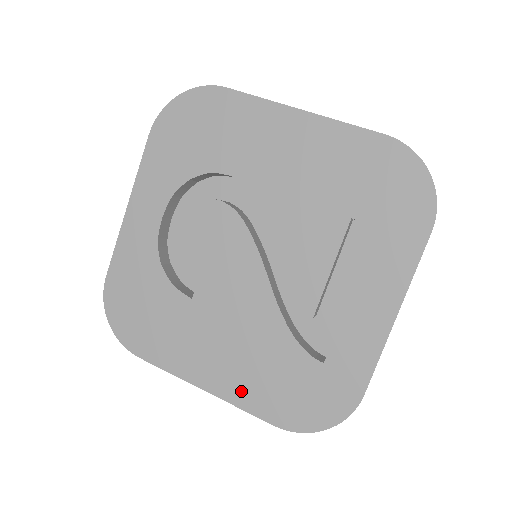
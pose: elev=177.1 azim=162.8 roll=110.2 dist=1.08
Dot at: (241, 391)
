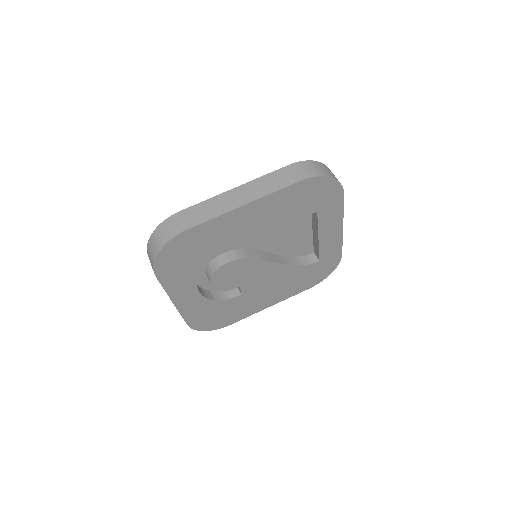
Dot at: (288, 294)
